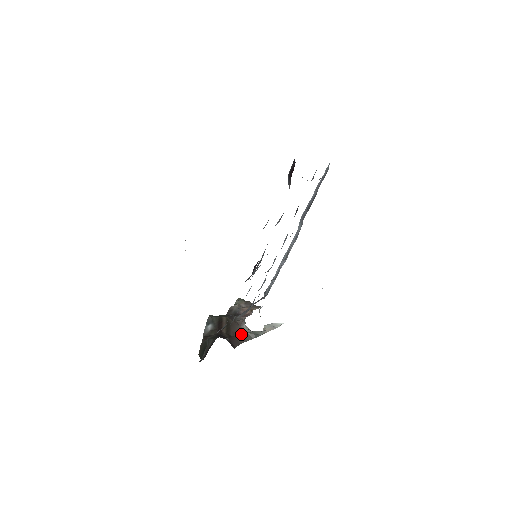
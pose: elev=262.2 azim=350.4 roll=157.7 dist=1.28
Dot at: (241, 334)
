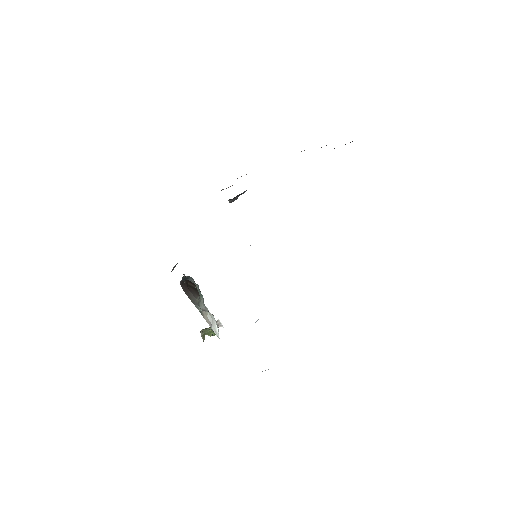
Dot at: (193, 294)
